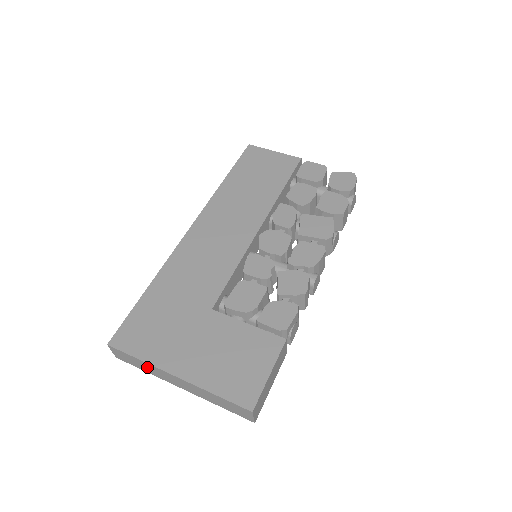
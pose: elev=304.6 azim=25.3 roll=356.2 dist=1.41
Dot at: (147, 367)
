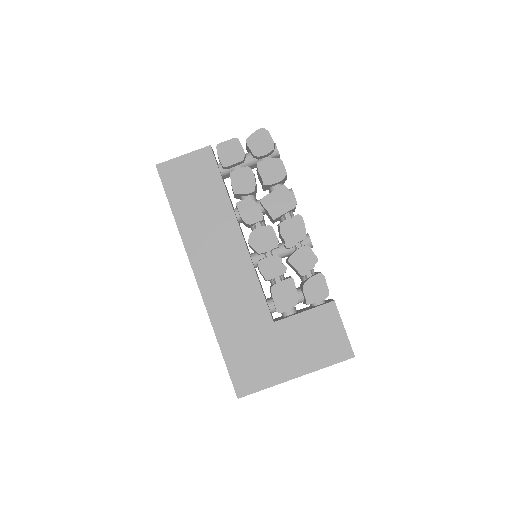
Dot at: occluded
